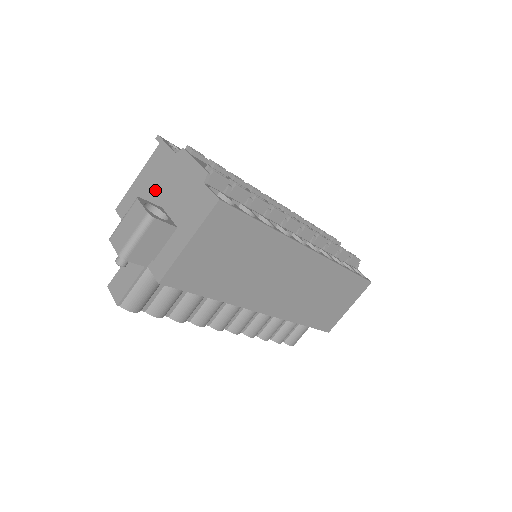
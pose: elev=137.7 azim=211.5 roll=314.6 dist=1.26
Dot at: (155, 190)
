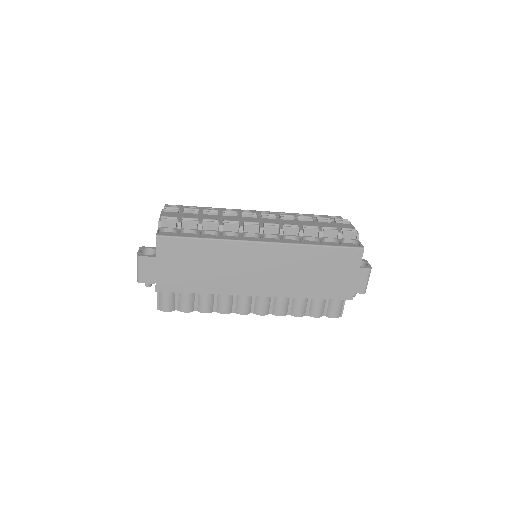
Dot at: occluded
